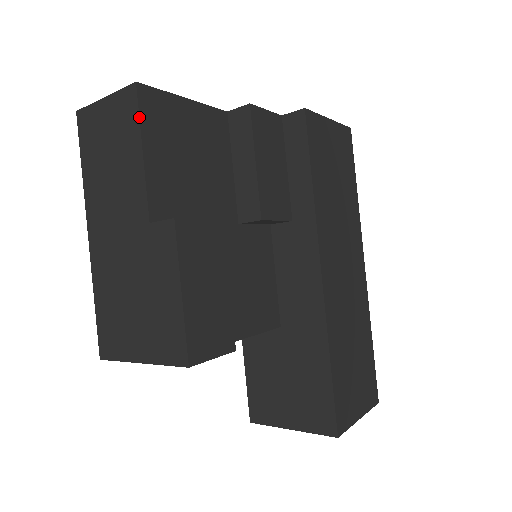
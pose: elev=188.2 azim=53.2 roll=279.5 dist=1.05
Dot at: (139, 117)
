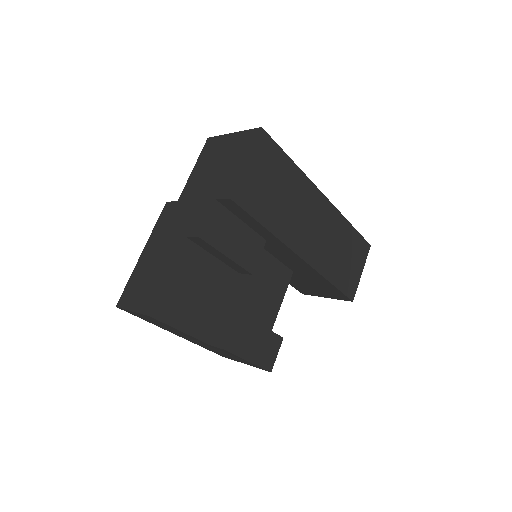
Dot at: (166, 324)
